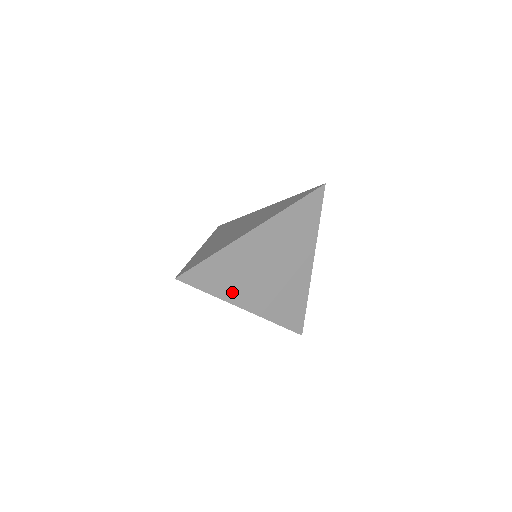
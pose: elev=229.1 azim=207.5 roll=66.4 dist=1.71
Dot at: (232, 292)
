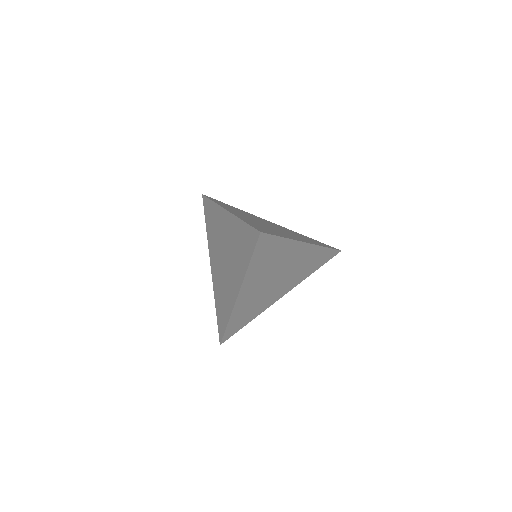
Dot at: (262, 307)
